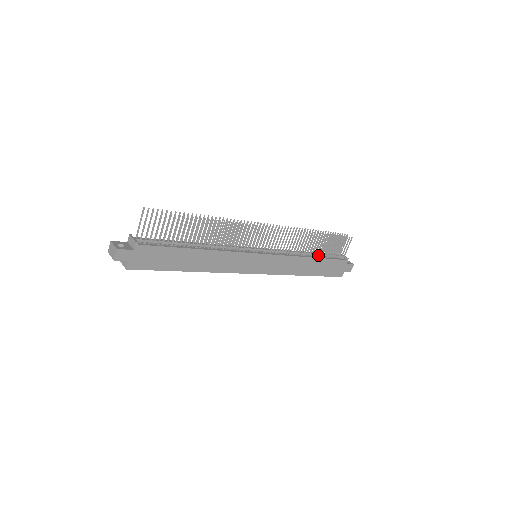
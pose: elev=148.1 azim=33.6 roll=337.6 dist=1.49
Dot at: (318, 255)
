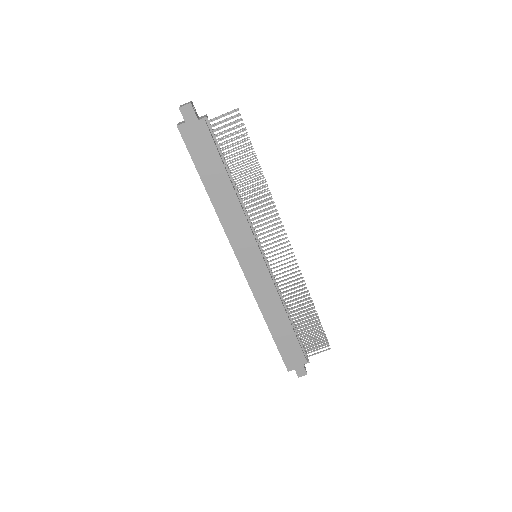
Dot at: (293, 325)
